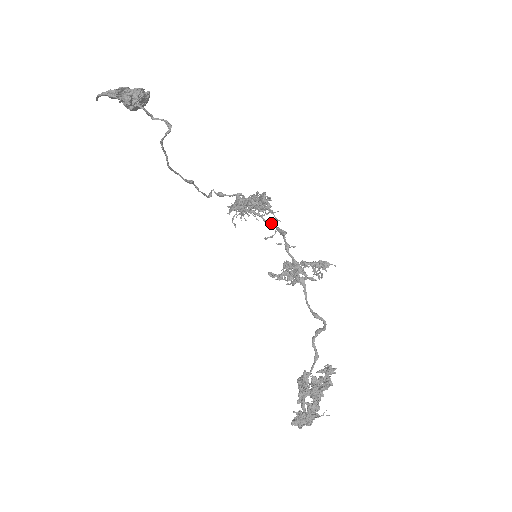
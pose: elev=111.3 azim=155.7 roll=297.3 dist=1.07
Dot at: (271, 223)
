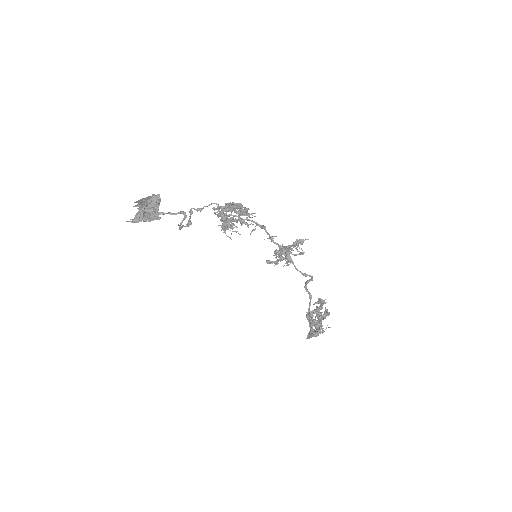
Dot at: (249, 220)
